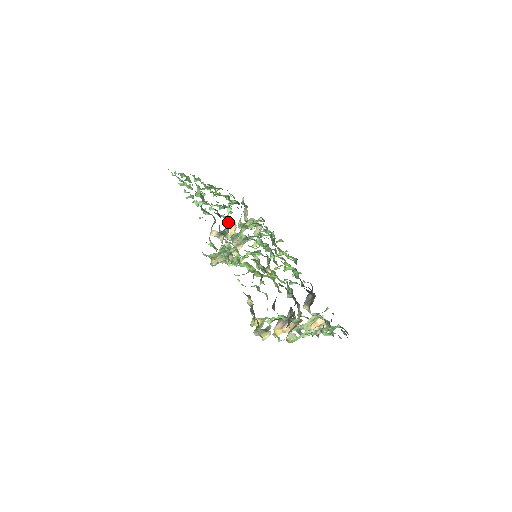
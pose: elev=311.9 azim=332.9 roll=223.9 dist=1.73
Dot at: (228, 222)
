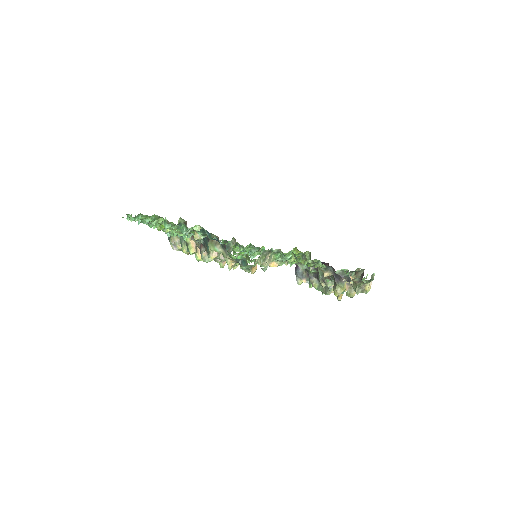
Dot at: (199, 245)
